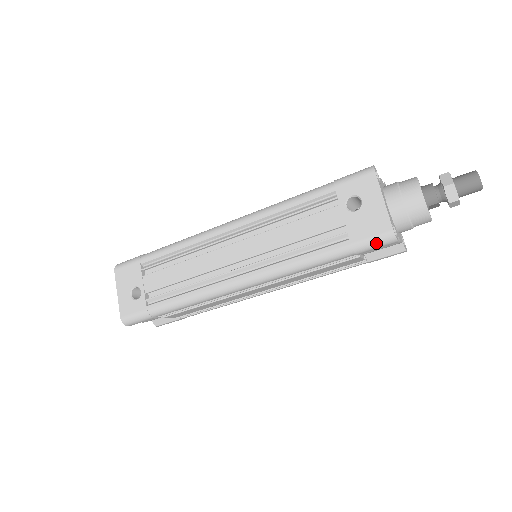
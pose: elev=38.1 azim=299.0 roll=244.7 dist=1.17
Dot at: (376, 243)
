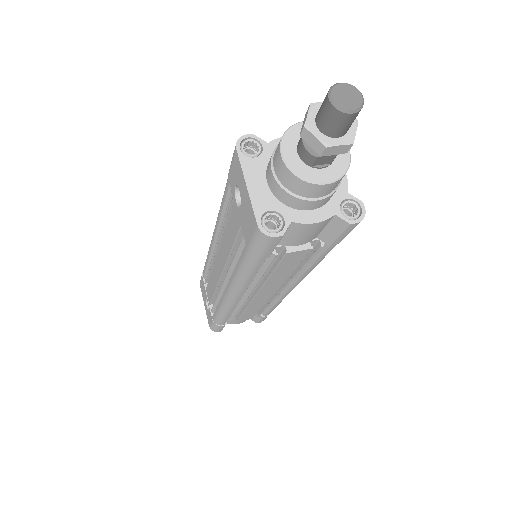
Dot at: (259, 245)
